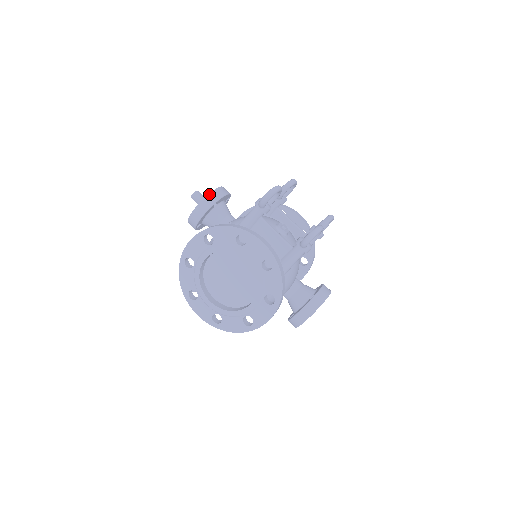
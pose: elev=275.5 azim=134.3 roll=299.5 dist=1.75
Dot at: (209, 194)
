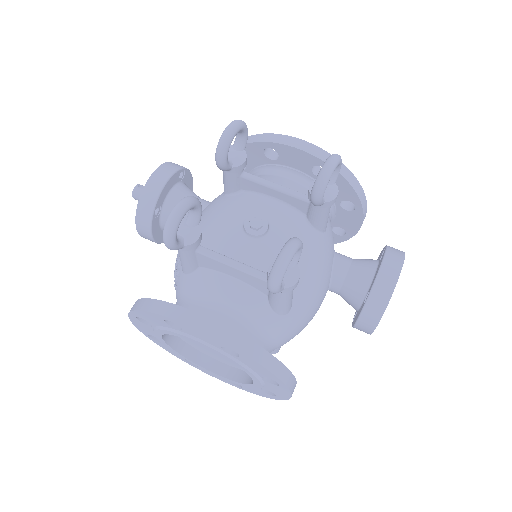
Dot at: (138, 204)
